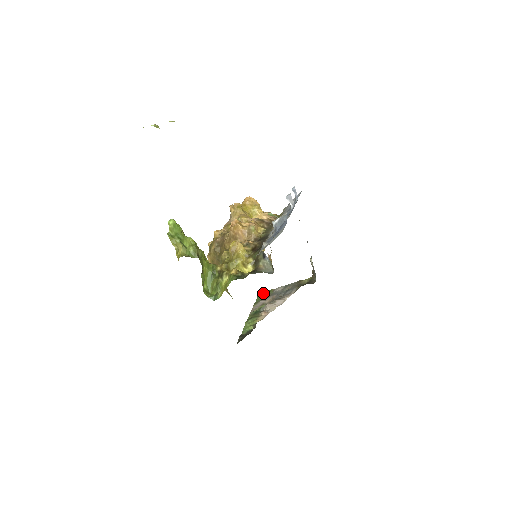
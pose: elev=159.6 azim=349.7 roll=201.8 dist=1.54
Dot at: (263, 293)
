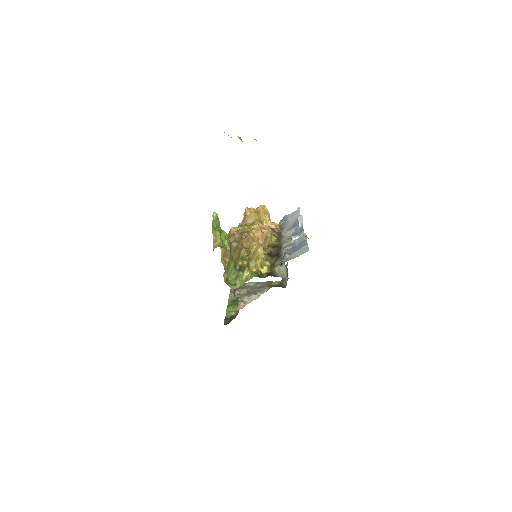
Dot at: occluded
